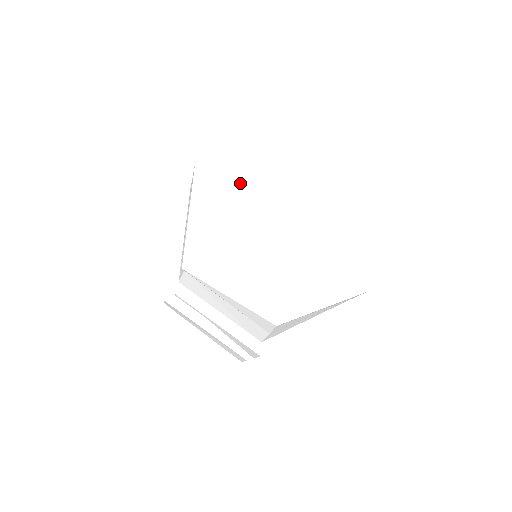
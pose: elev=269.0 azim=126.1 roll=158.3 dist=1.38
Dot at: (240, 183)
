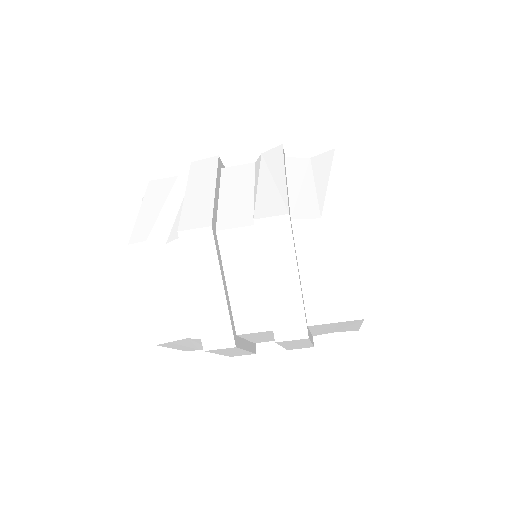
Dot at: occluded
